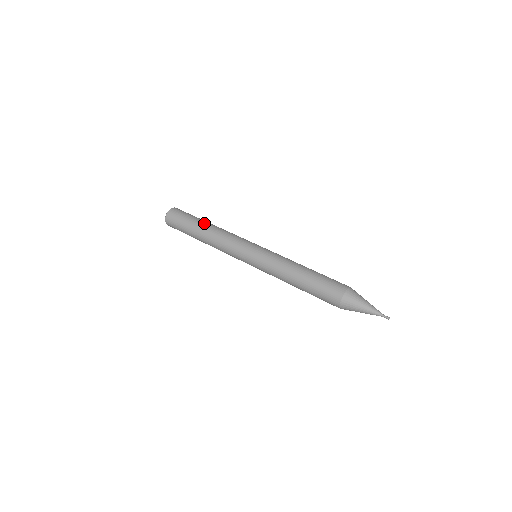
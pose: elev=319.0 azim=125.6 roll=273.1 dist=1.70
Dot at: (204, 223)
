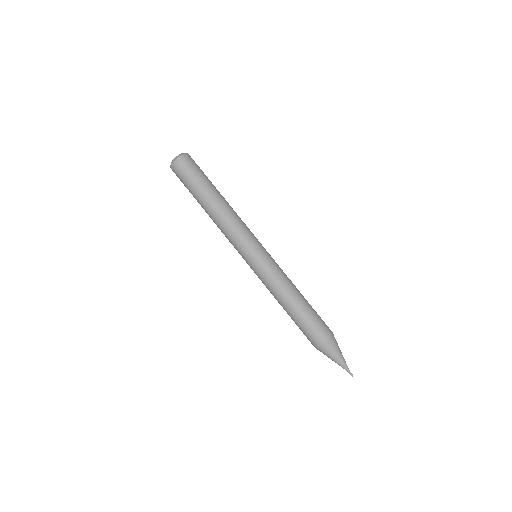
Dot at: (216, 193)
